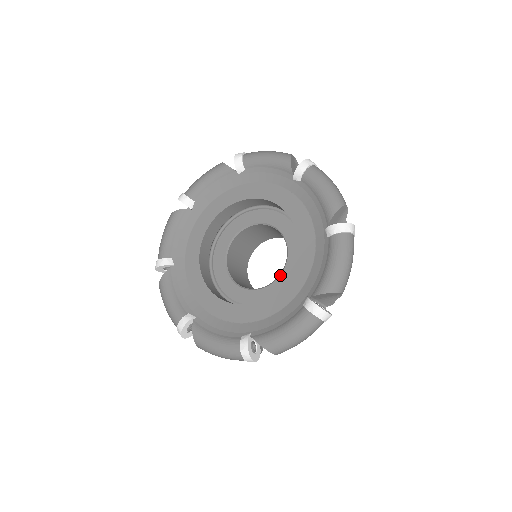
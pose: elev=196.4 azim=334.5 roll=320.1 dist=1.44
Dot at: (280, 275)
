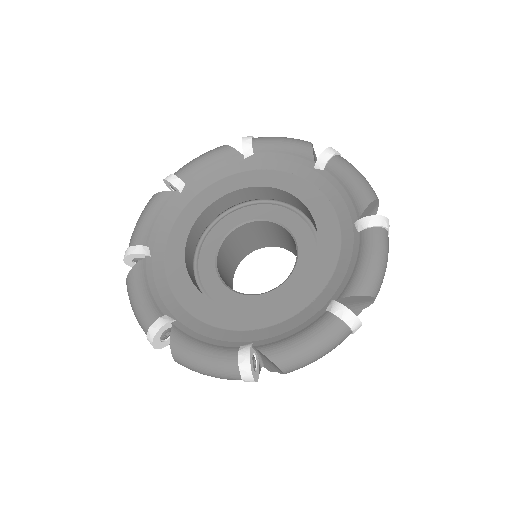
Dot at: (298, 249)
